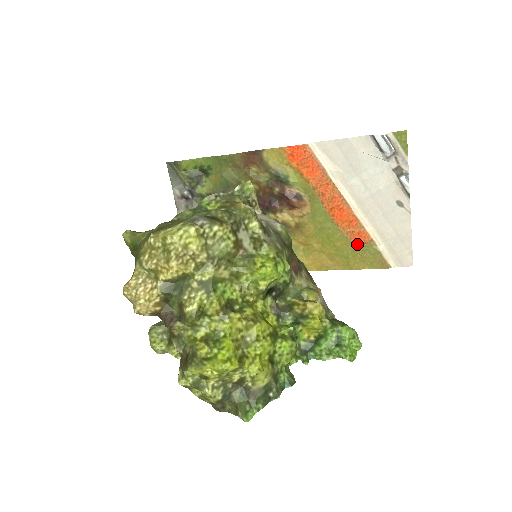
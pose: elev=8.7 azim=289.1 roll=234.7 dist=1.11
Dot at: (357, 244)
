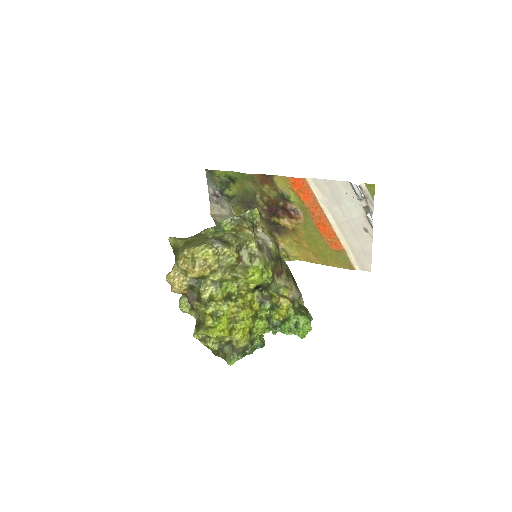
Dot at: (334, 250)
